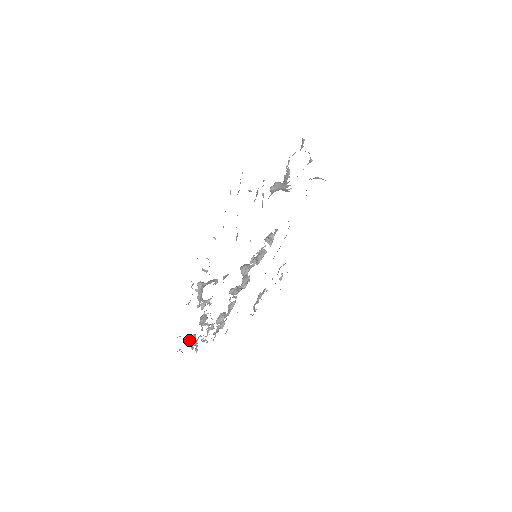
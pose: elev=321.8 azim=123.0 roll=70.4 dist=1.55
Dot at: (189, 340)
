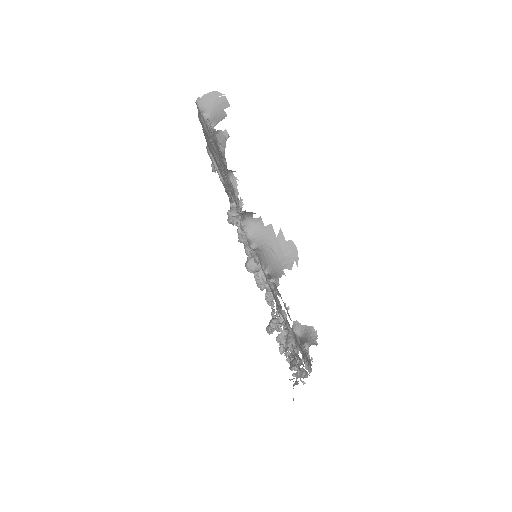
Dot at: (268, 333)
